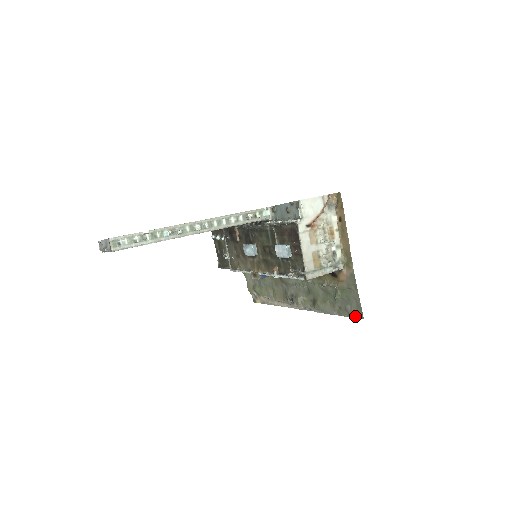
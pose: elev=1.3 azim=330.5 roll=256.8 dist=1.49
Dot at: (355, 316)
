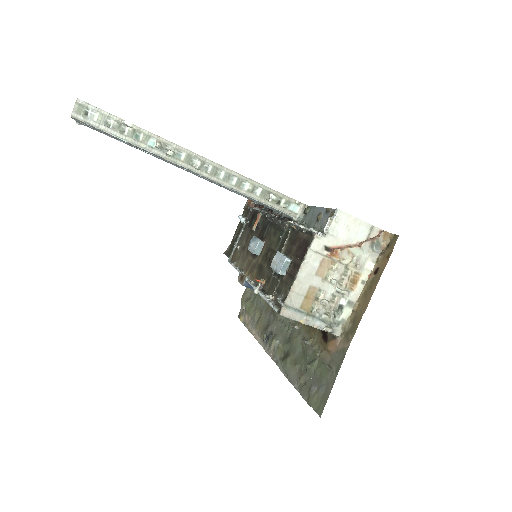
Dot at: (314, 406)
